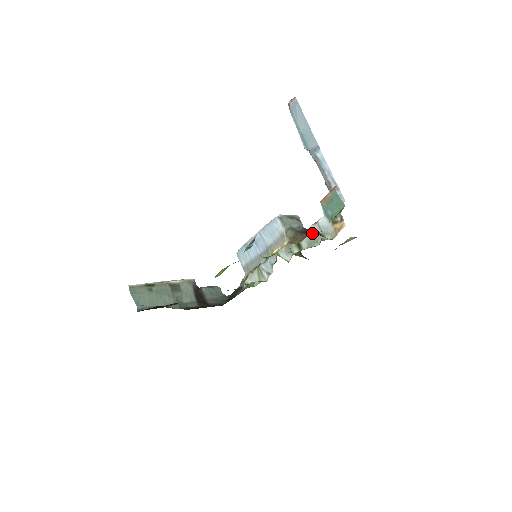
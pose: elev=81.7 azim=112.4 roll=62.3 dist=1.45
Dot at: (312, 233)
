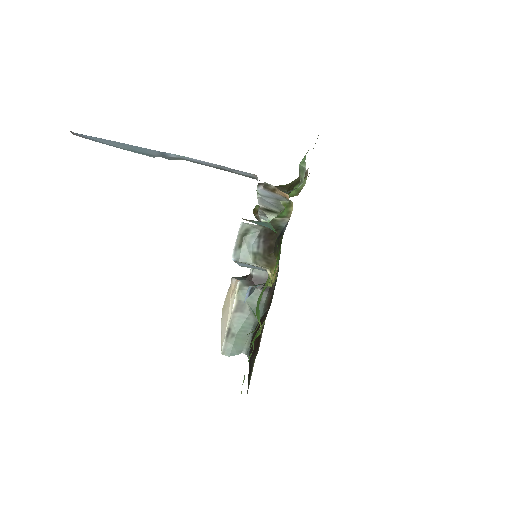
Dot at: (276, 249)
